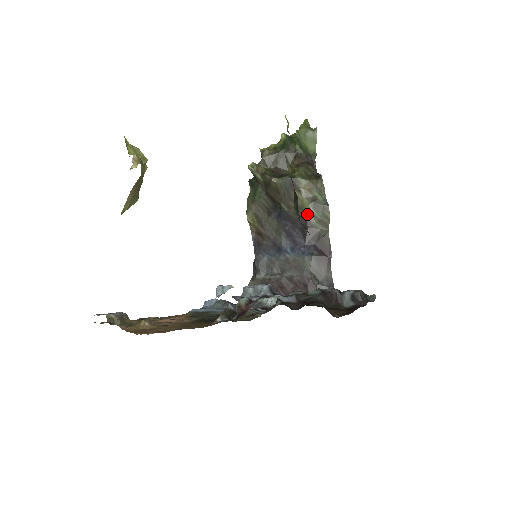
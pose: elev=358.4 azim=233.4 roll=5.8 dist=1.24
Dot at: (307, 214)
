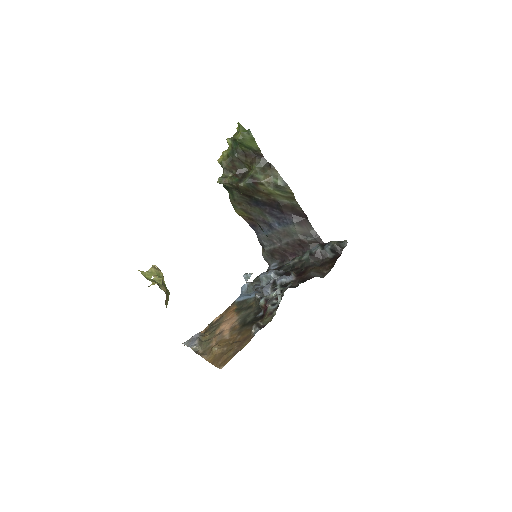
Dot at: (276, 197)
